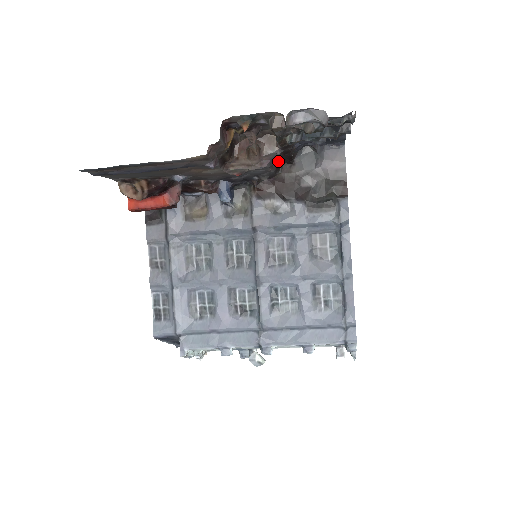
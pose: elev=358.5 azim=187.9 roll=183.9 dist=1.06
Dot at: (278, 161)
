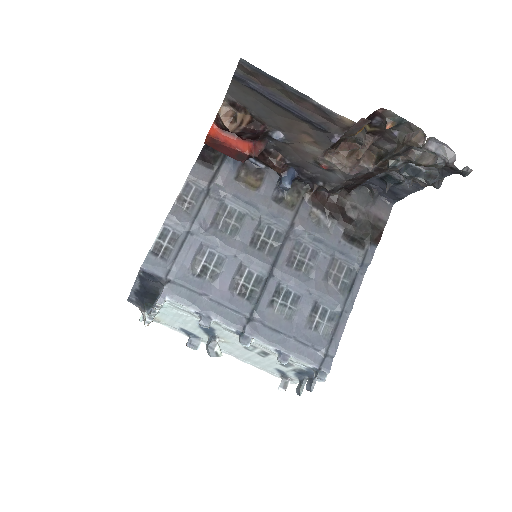
Dot at: (351, 180)
